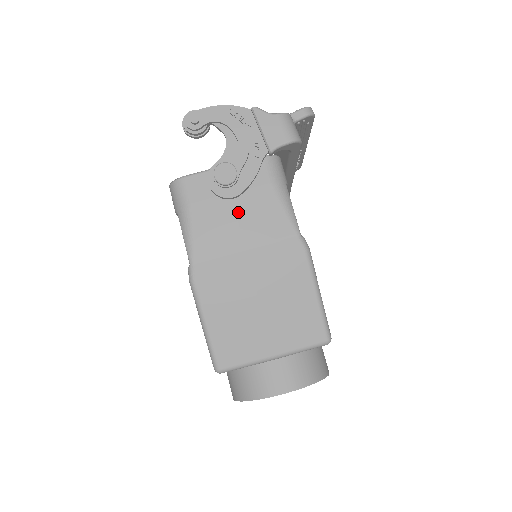
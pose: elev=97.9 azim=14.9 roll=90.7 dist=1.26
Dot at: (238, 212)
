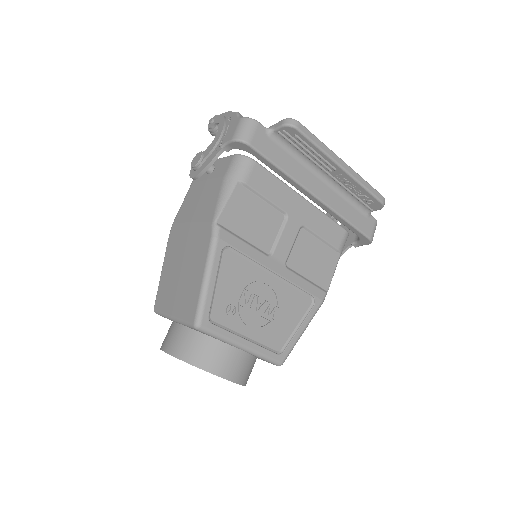
Dot at: (202, 194)
